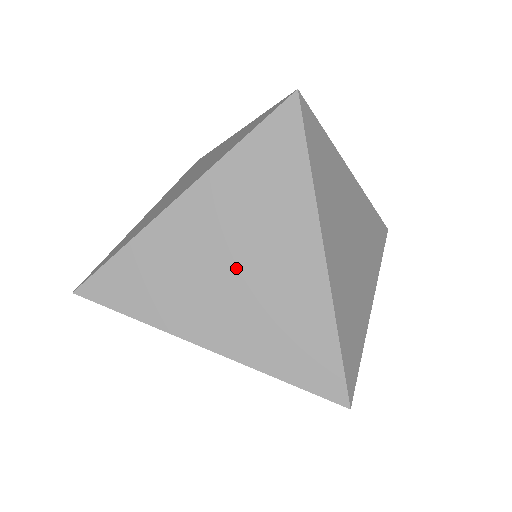
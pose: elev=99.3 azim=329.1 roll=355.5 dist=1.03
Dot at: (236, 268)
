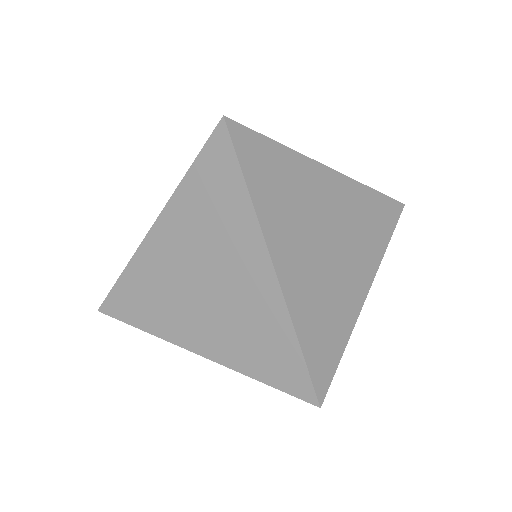
Dot at: (205, 285)
